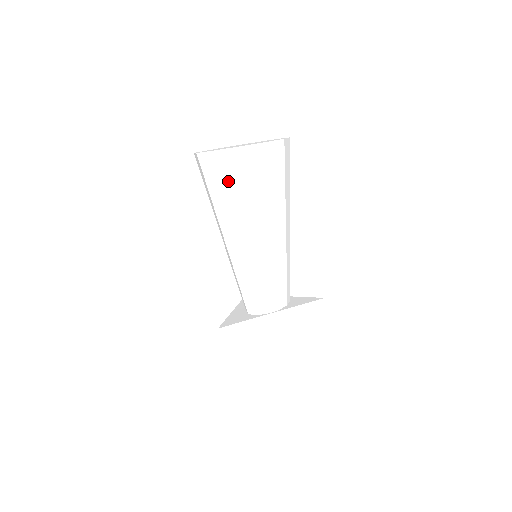
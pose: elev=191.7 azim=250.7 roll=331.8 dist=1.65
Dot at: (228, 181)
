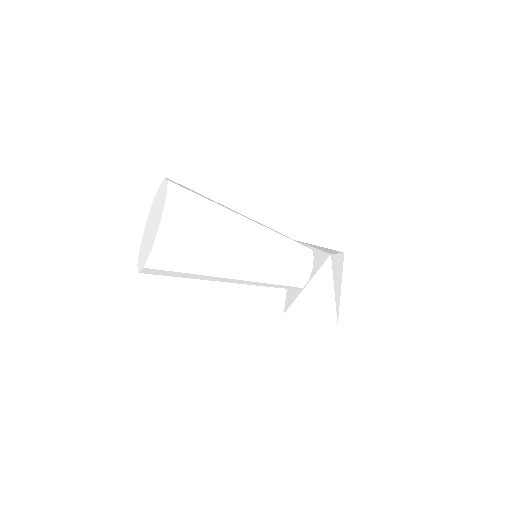
Dot at: (171, 275)
